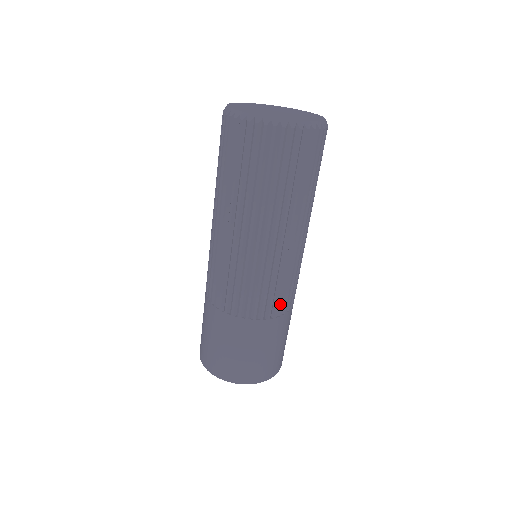
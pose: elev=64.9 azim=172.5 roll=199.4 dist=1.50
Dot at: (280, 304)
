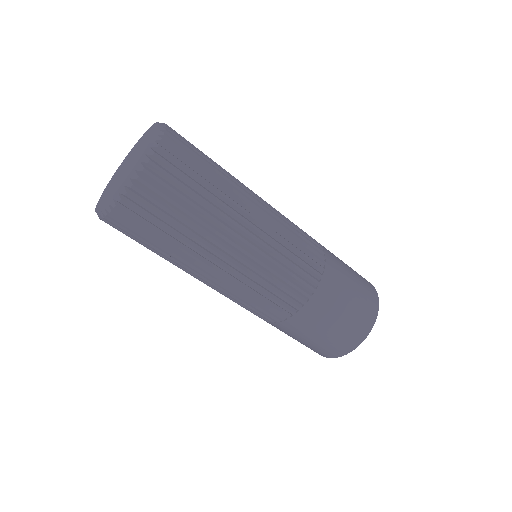
Dot at: (313, 243)
